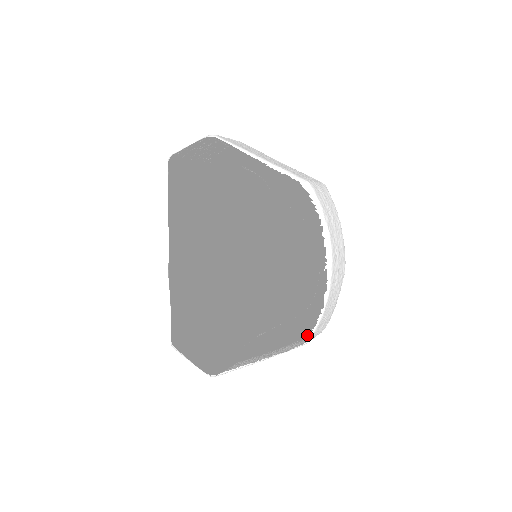
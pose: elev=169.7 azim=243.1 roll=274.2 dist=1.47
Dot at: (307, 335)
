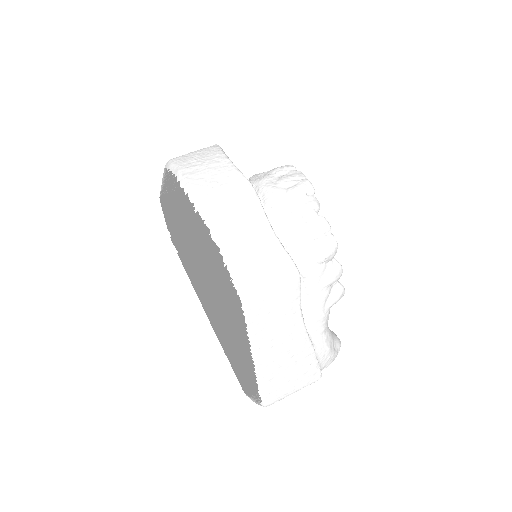
Dot at: (300, 293)
